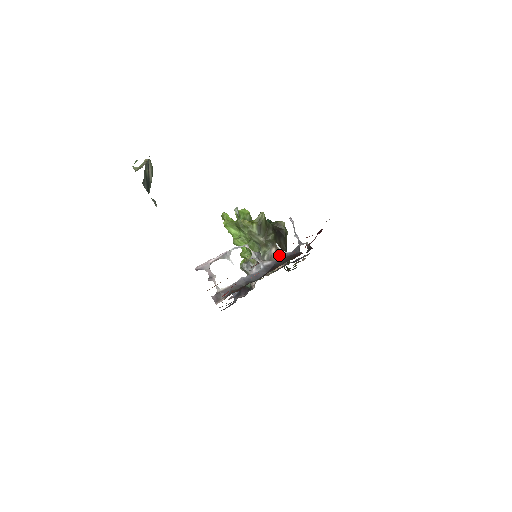
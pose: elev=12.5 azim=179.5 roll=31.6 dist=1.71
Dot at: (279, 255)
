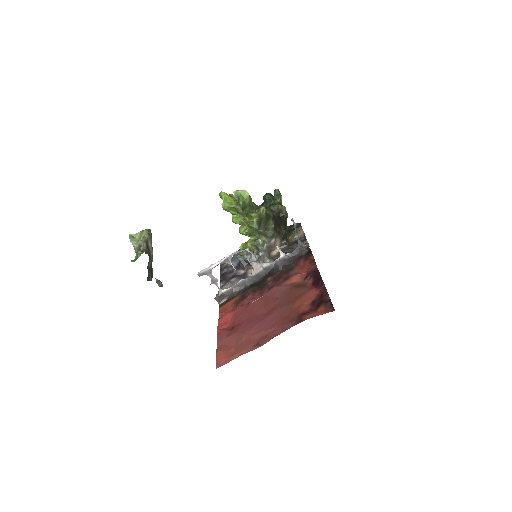
Dot at: (278, 242)
